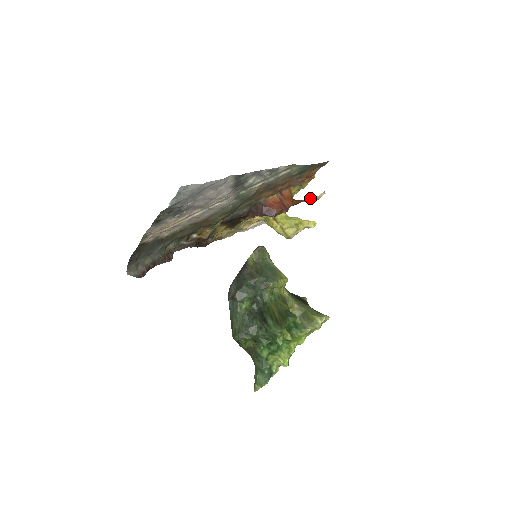
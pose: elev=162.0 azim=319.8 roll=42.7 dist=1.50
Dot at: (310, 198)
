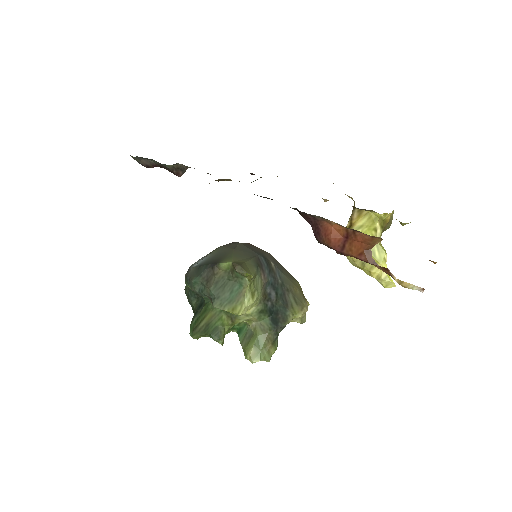
Dot at: (391, 274)
